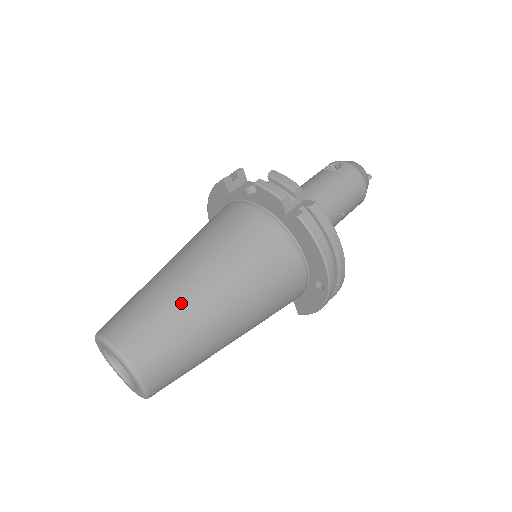
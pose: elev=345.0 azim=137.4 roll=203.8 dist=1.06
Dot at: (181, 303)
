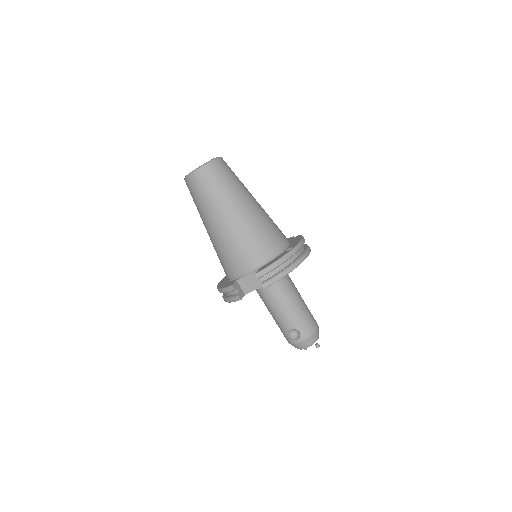
Dot at: occluded
